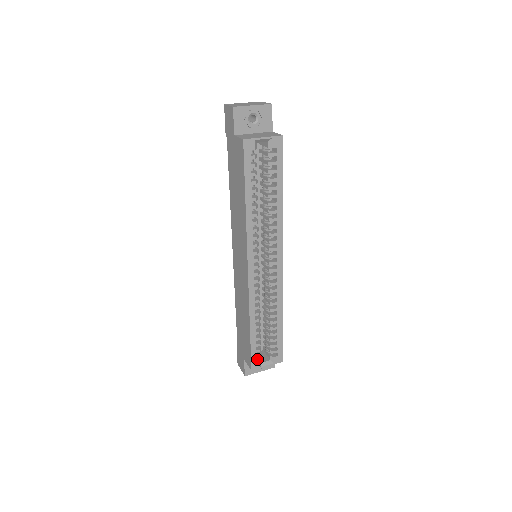
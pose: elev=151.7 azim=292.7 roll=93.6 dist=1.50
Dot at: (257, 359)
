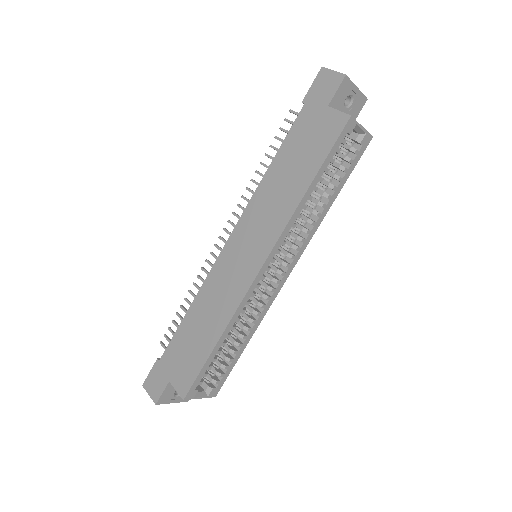
Dot at: (195, 386)
